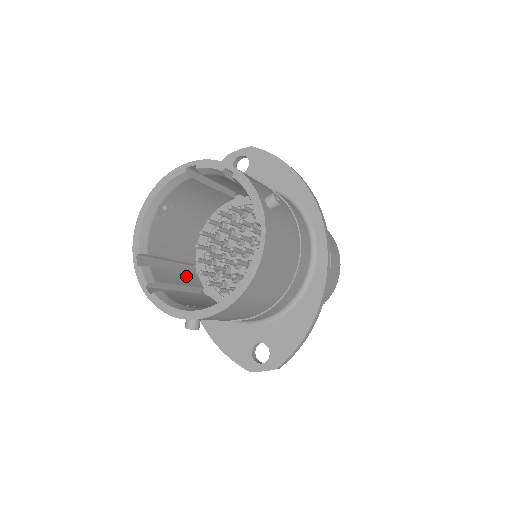
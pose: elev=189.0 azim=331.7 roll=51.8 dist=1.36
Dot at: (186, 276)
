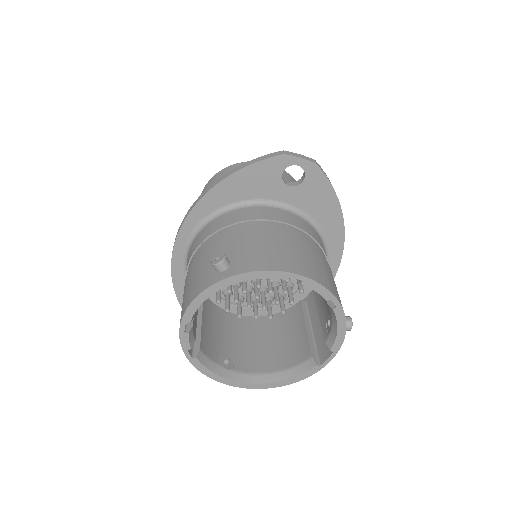
Dot at: occluded
